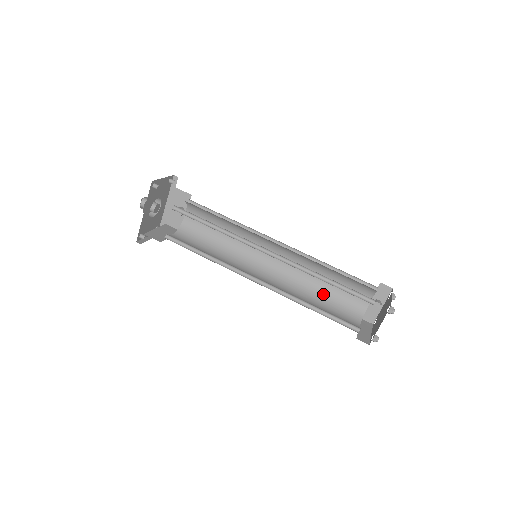
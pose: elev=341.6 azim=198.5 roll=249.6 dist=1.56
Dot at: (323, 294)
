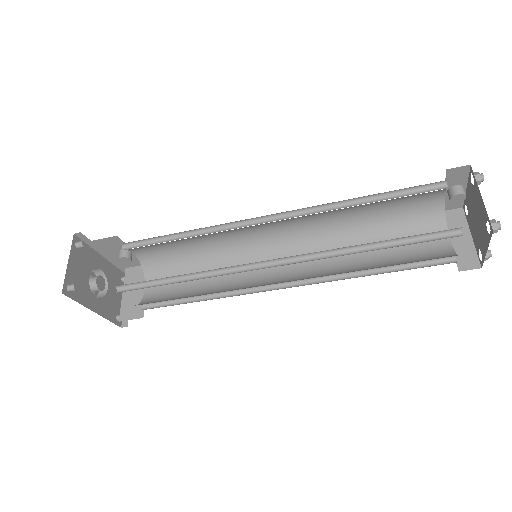
Dot at: (372, 226)
